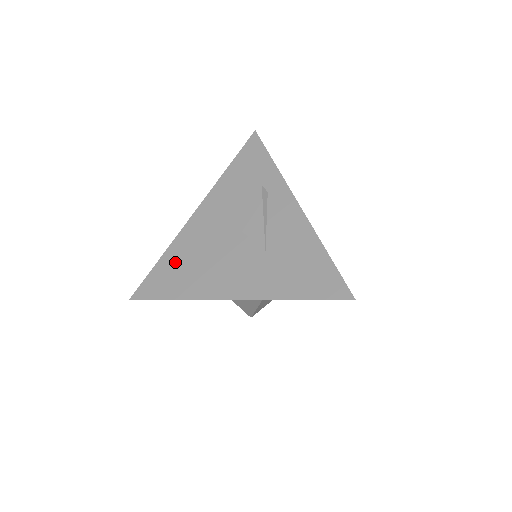
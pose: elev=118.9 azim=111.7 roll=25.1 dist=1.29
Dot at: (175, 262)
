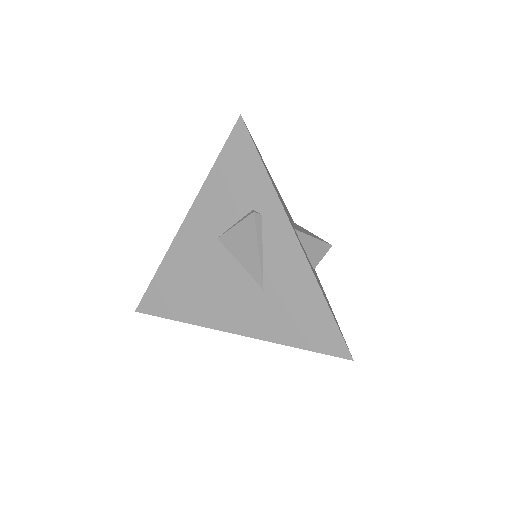
Dot at: (172, 281)
